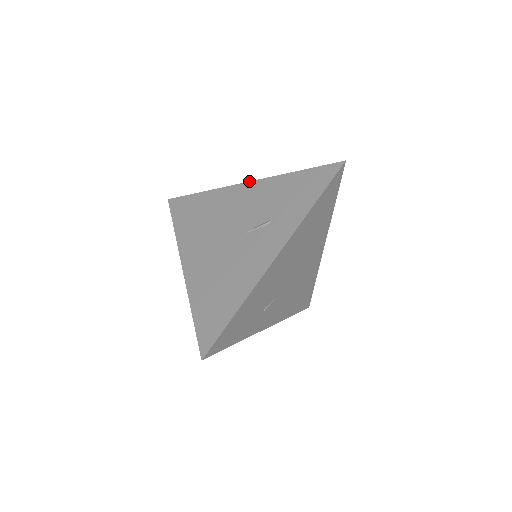
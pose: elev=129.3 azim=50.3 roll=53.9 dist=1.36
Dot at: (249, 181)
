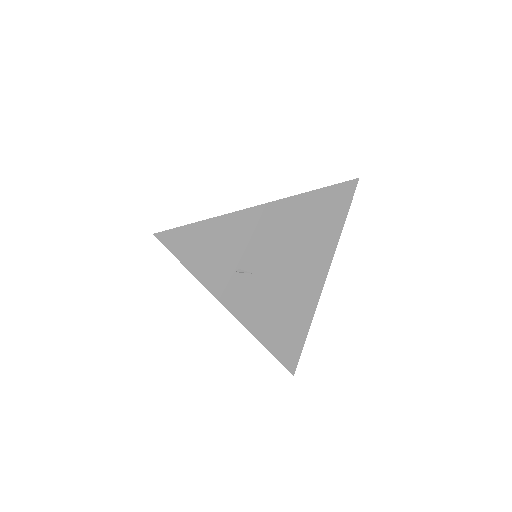
Dot at: occluded
